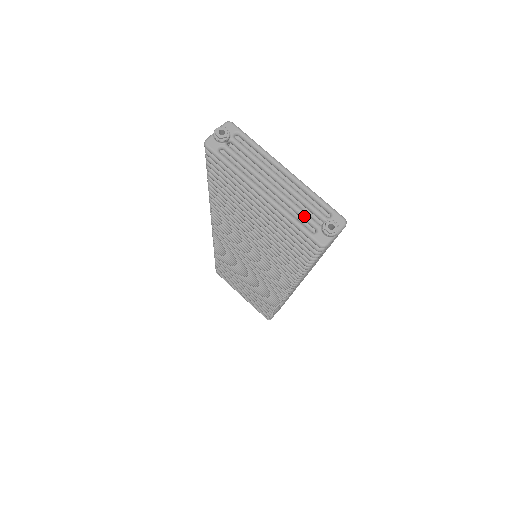
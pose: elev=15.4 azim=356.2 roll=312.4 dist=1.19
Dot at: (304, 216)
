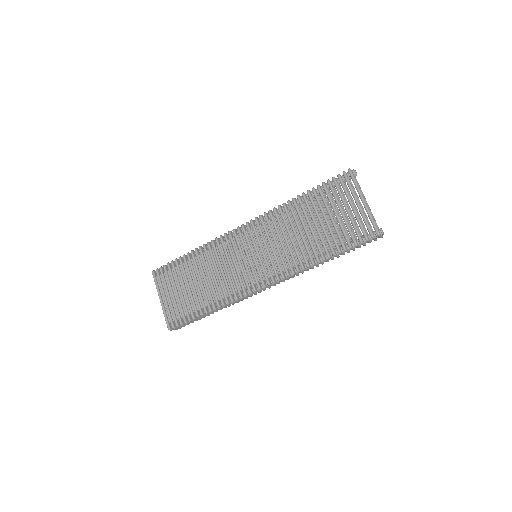
Dot at: (374, 220)
